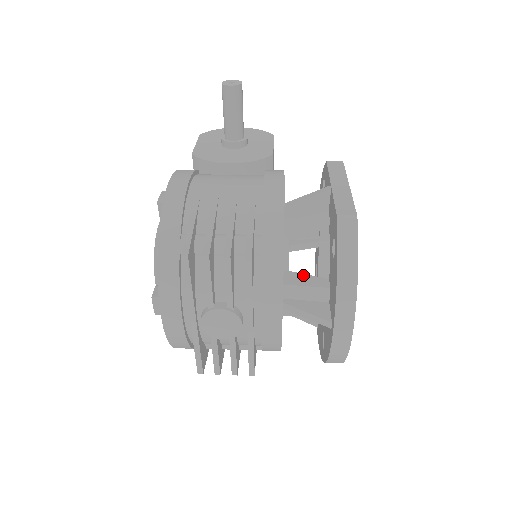
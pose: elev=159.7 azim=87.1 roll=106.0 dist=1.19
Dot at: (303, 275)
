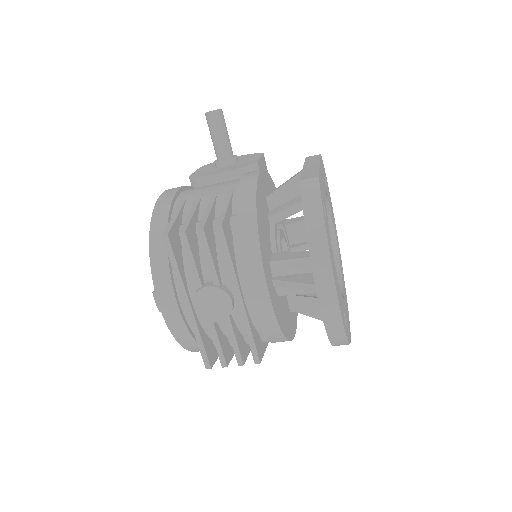
Dot at: (290, 253)
